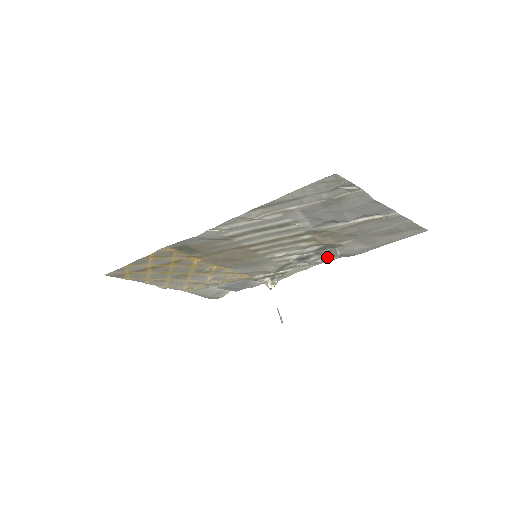
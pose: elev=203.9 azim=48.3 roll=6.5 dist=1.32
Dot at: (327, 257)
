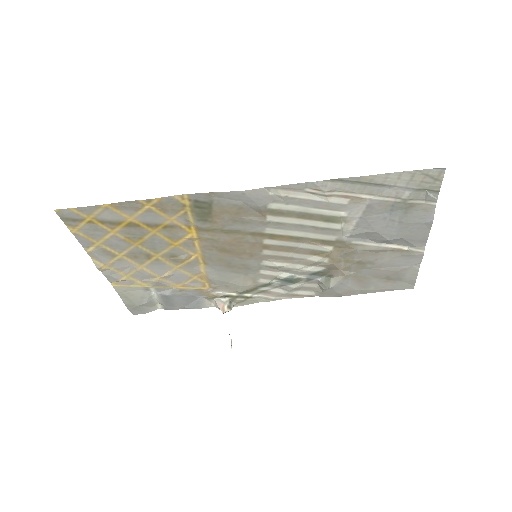
Dot at: (307, 290)
